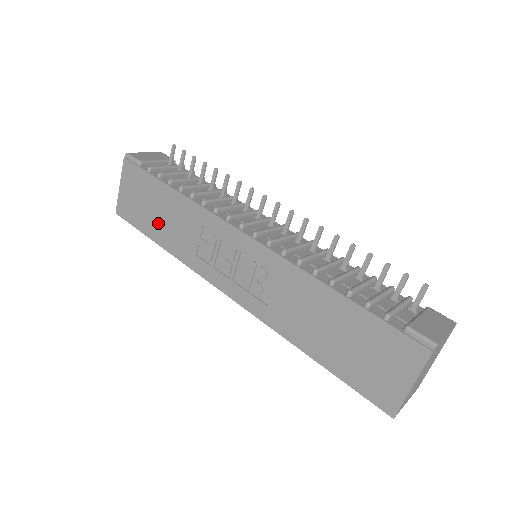
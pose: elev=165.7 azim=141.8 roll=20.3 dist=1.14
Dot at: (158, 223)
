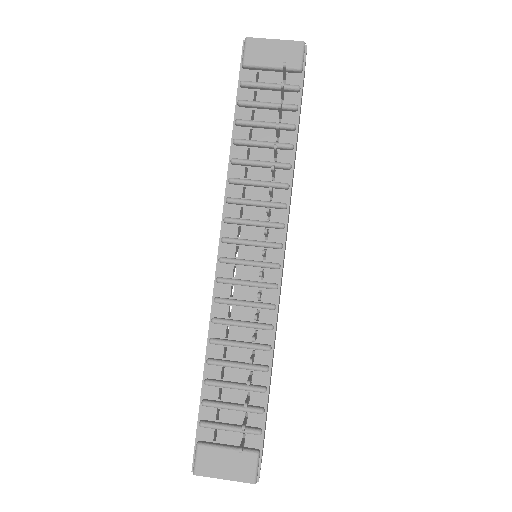
Dot at: occluded
